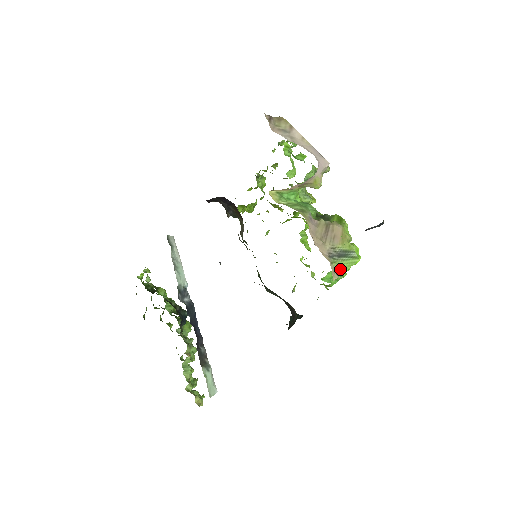
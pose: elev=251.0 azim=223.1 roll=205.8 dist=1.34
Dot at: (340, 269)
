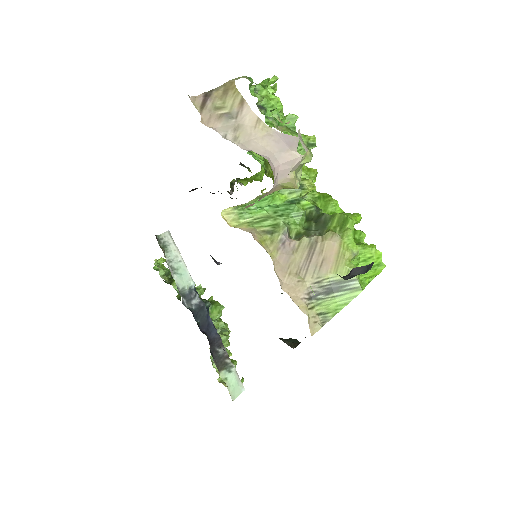
Dot at: (328, 312)
